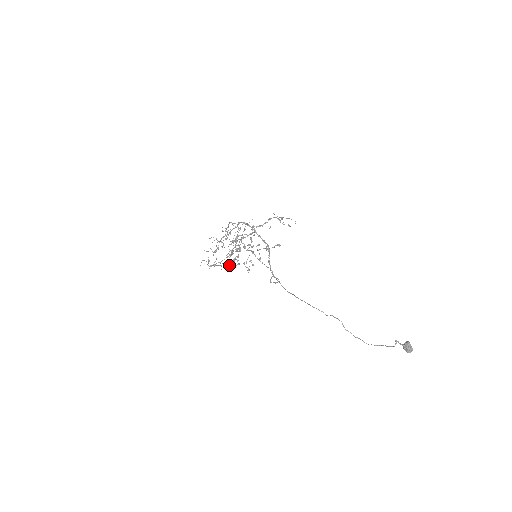
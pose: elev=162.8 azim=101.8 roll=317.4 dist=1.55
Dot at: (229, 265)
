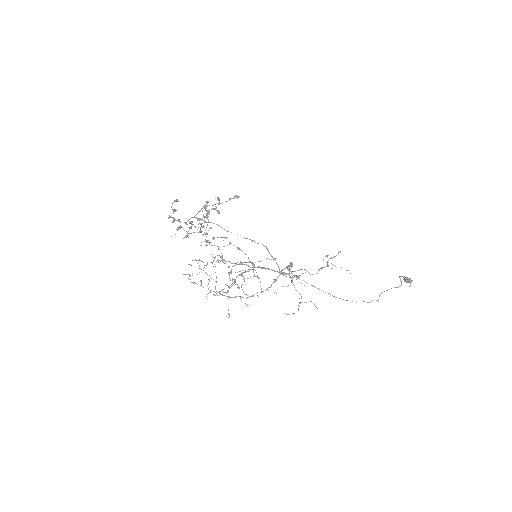
Dot at: (236, 284)
